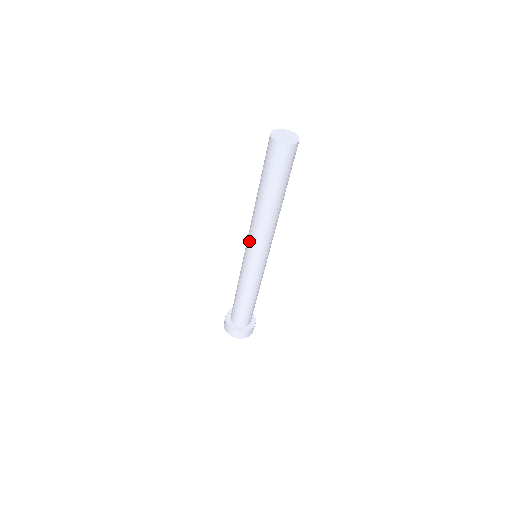
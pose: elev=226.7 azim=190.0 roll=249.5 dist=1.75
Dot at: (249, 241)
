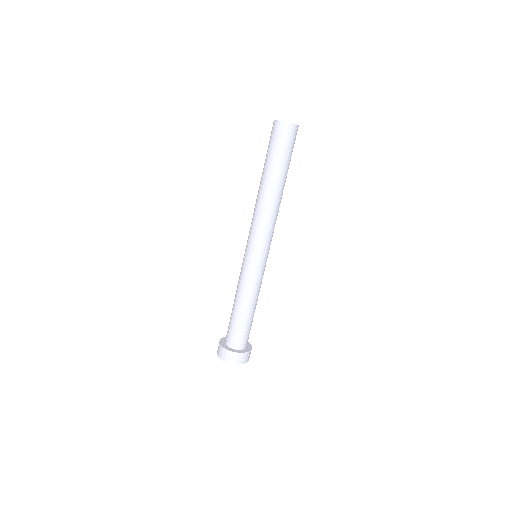
Dot at: (250, 233)
